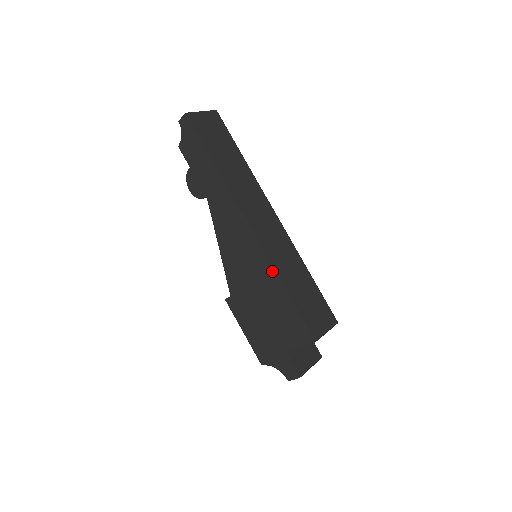
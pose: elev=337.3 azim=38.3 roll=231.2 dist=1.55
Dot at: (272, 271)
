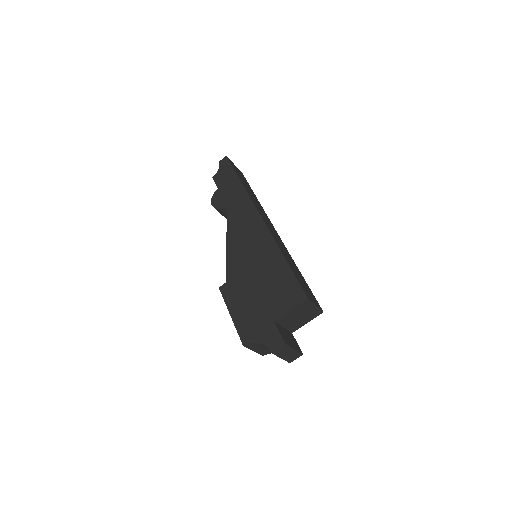
Dot at: (275, 246)
